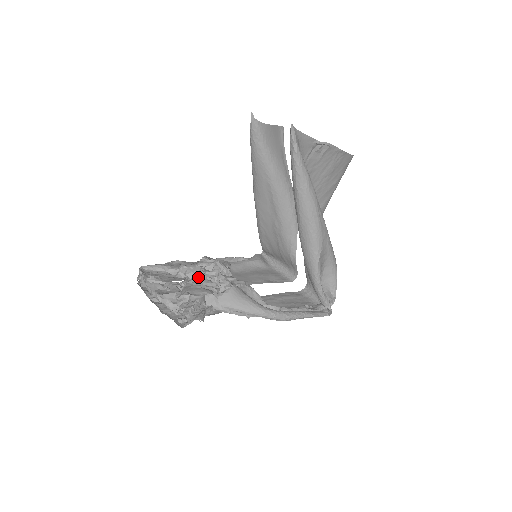
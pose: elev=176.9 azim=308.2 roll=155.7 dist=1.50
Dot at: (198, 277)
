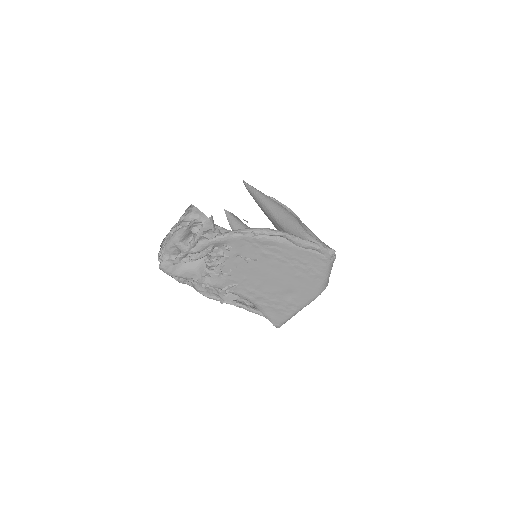
Dot at: occluded
